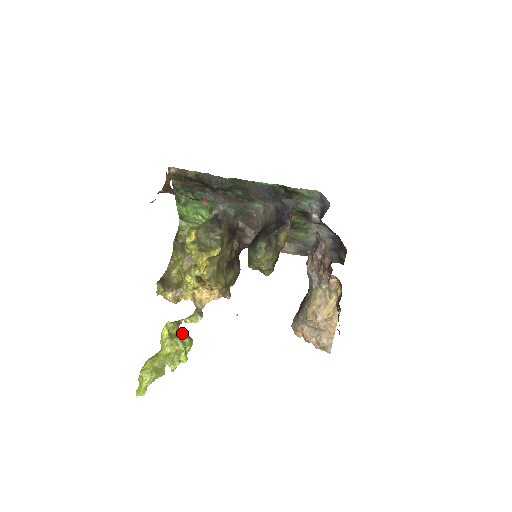
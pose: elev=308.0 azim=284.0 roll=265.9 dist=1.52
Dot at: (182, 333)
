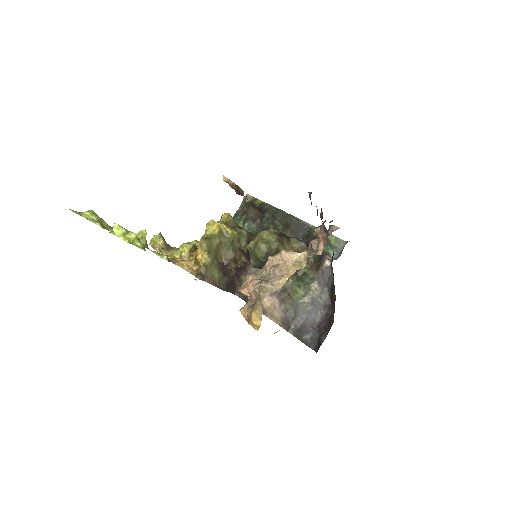
Dot at: occluded
